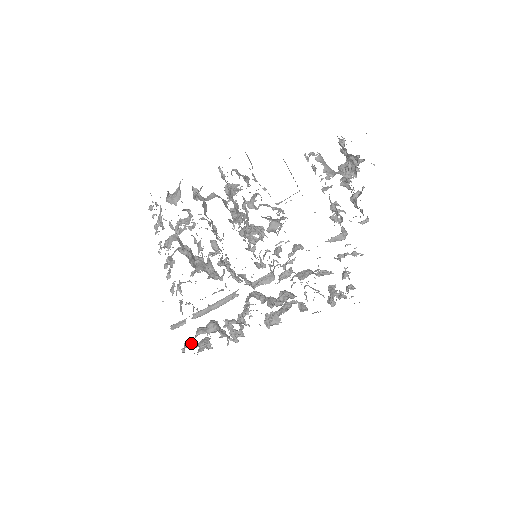
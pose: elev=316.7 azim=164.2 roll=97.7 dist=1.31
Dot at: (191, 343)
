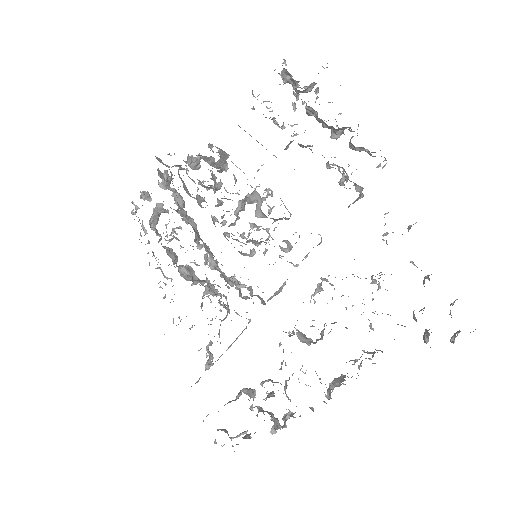
Dot at: (225, 429)
